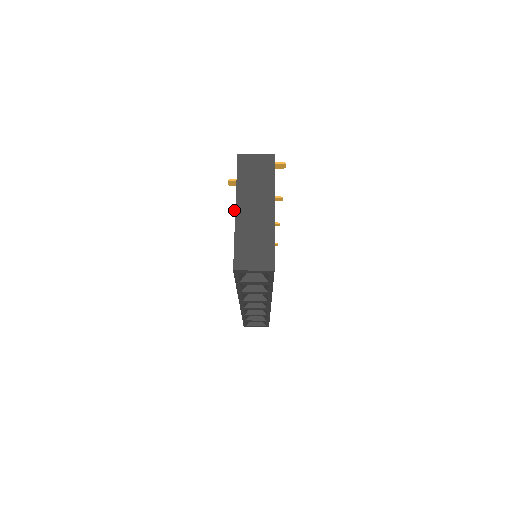
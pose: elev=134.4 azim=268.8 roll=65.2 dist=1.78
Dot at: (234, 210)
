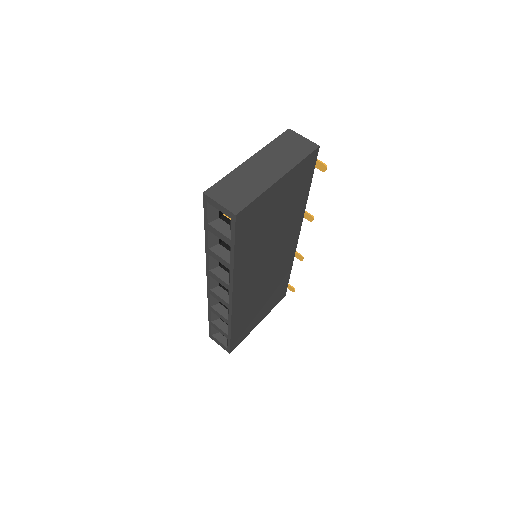
Dot at: occluded
